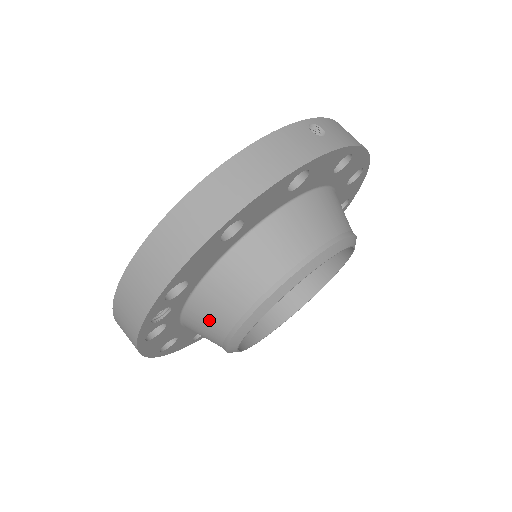
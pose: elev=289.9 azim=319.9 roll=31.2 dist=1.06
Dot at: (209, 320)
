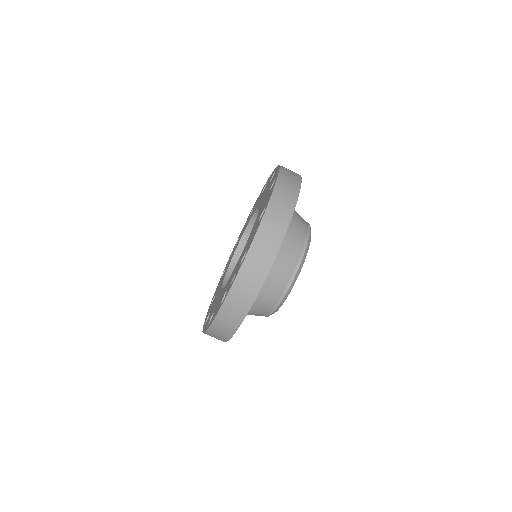
Dot at: (272, 289)
